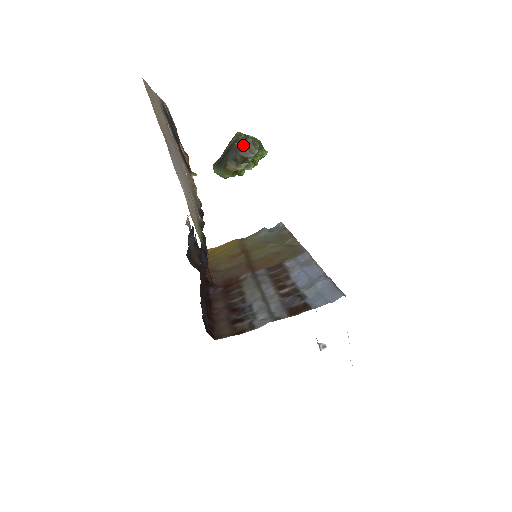
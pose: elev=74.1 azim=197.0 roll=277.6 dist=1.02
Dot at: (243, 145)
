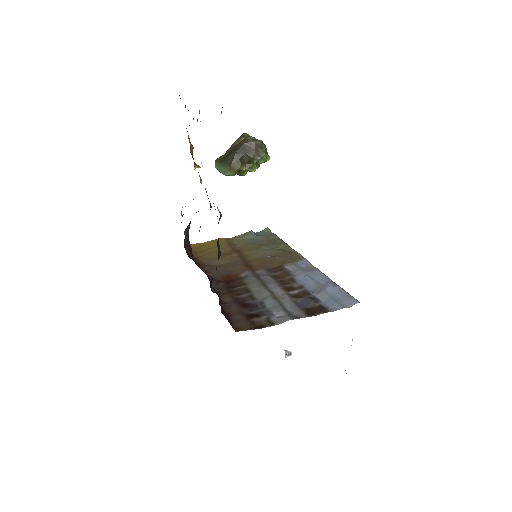
Dot at: (251, 146)
